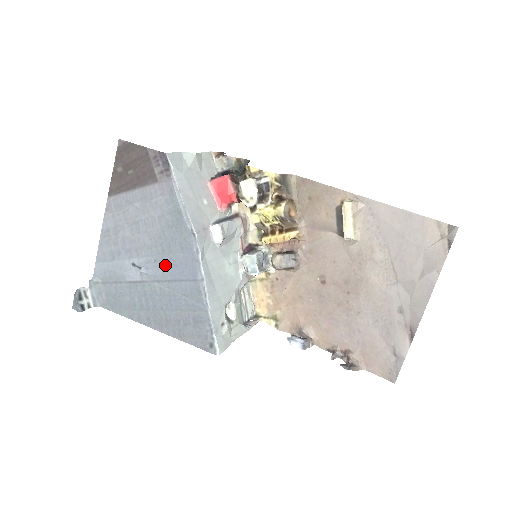
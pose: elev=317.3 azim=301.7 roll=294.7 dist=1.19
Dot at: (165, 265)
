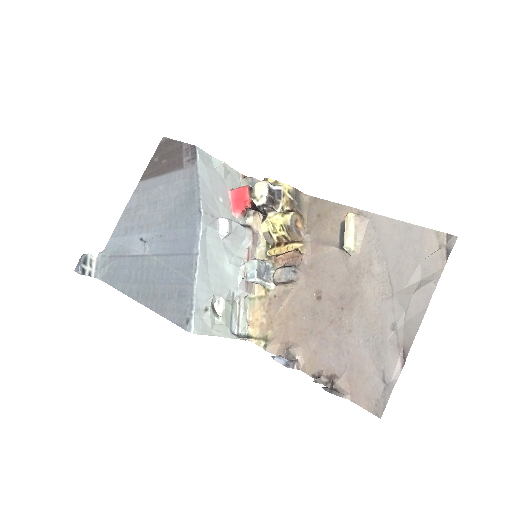
Dot at: (168, 240)
